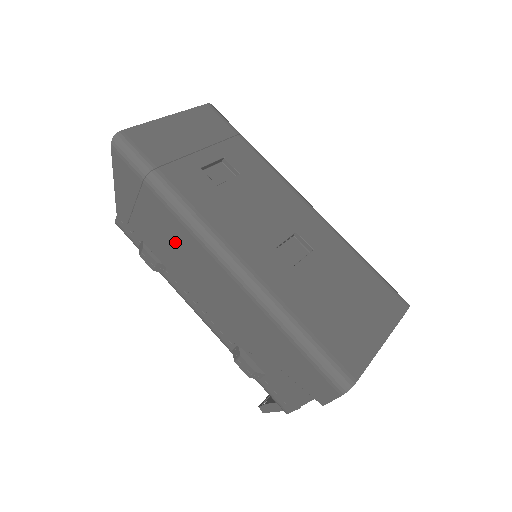
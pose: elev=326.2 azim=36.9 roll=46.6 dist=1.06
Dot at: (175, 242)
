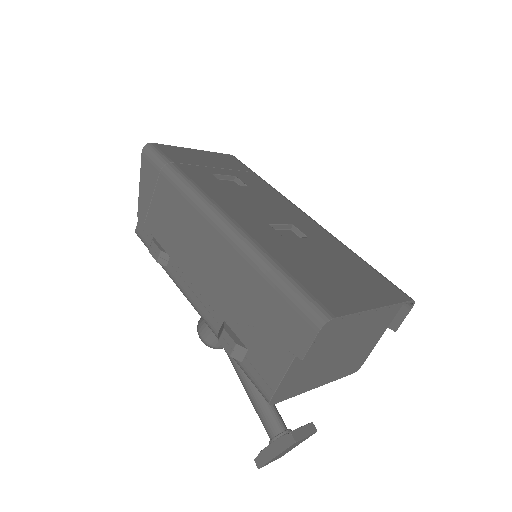
Dot at: (178, 221)
